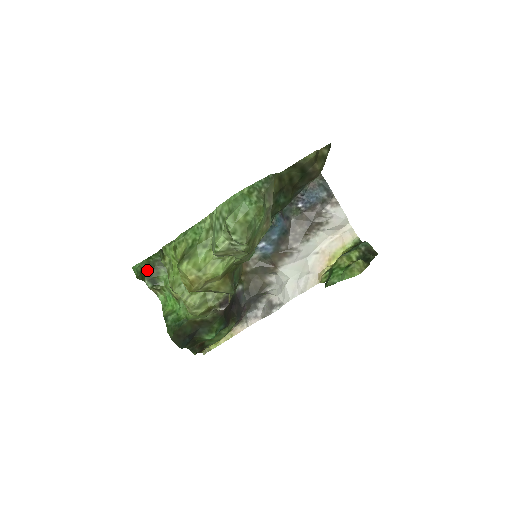
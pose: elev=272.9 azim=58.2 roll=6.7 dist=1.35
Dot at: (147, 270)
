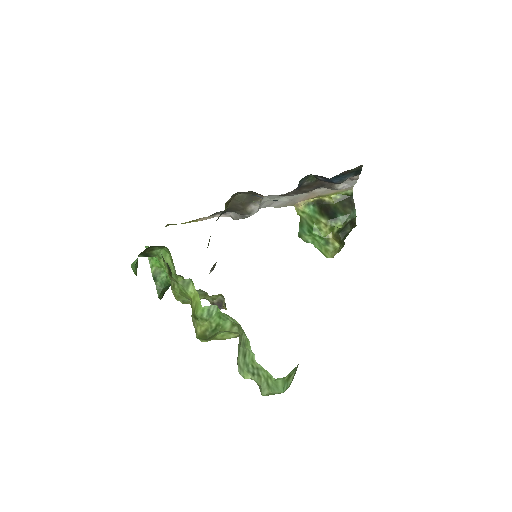
Dot at: (142, 252)
